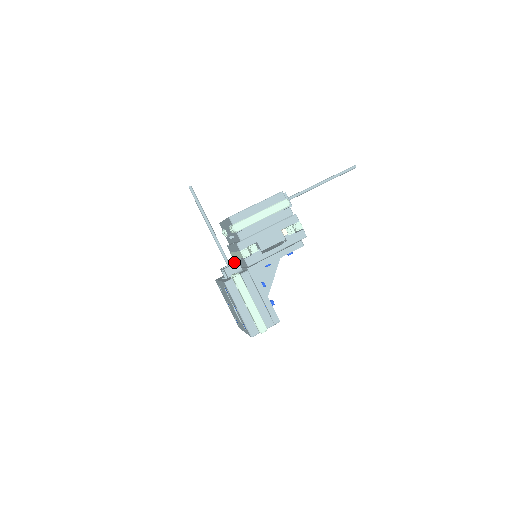
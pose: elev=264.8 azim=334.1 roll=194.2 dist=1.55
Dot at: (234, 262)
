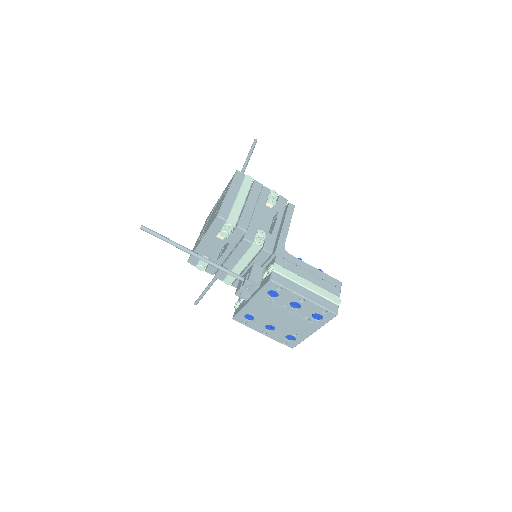
Dot at: (245, 273)
